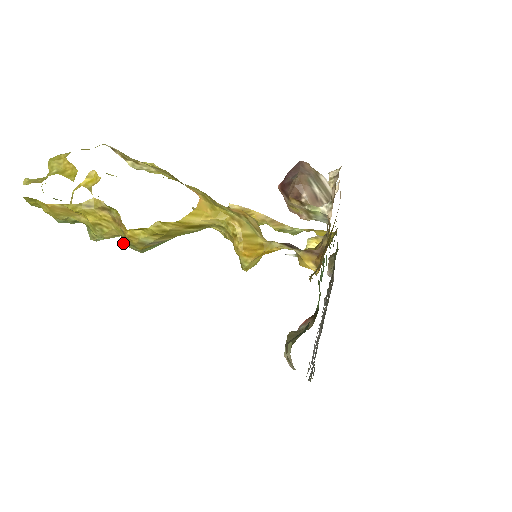
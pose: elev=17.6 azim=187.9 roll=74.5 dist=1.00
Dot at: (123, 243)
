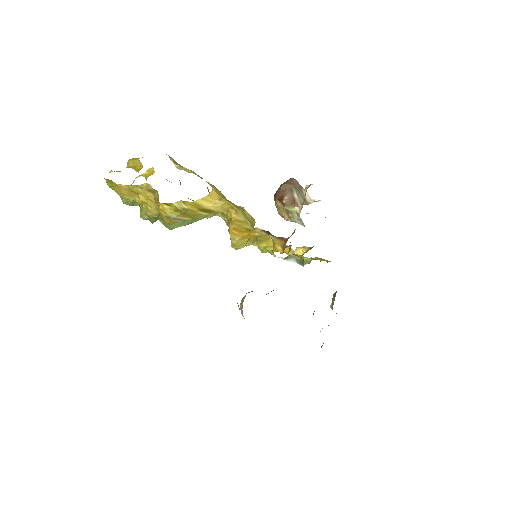
Dot at: (157, 217)
